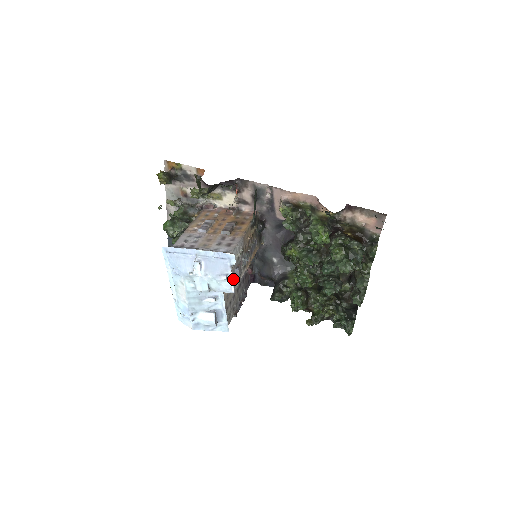
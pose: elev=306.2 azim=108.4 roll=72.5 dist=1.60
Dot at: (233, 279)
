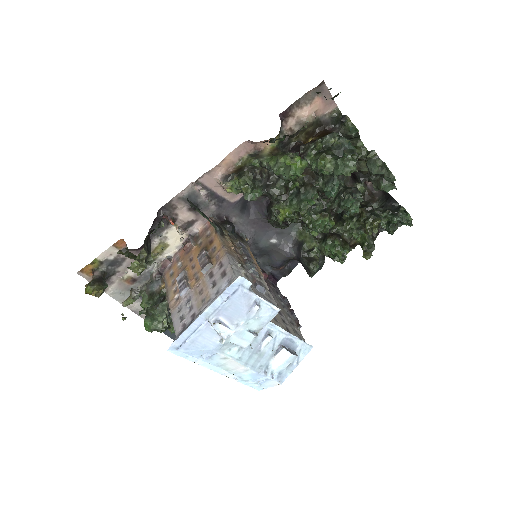
Dot at: (265, 299)
